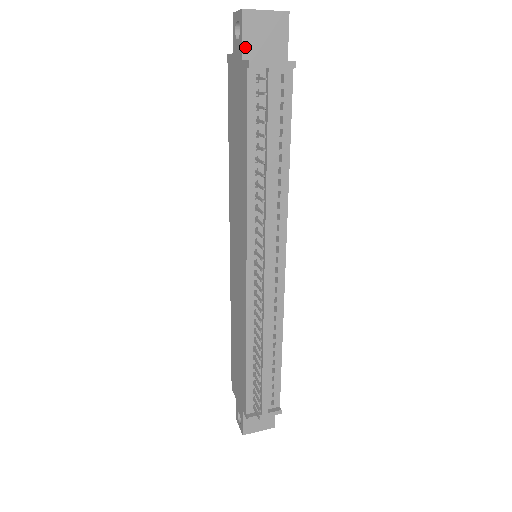
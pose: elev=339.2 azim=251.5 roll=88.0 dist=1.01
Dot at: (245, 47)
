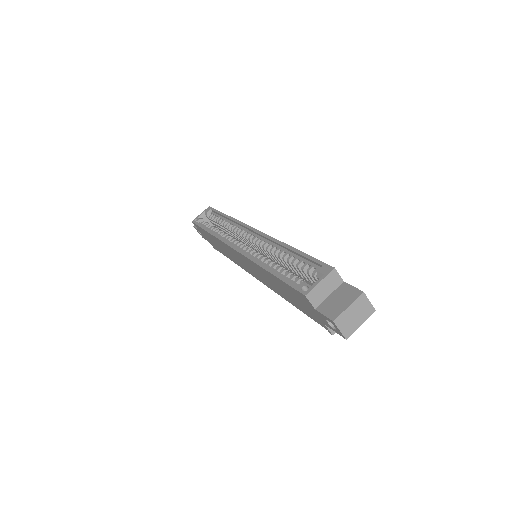
Dot at: occluded
